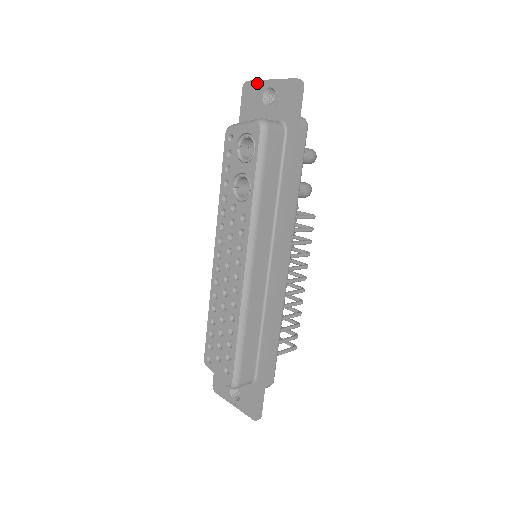
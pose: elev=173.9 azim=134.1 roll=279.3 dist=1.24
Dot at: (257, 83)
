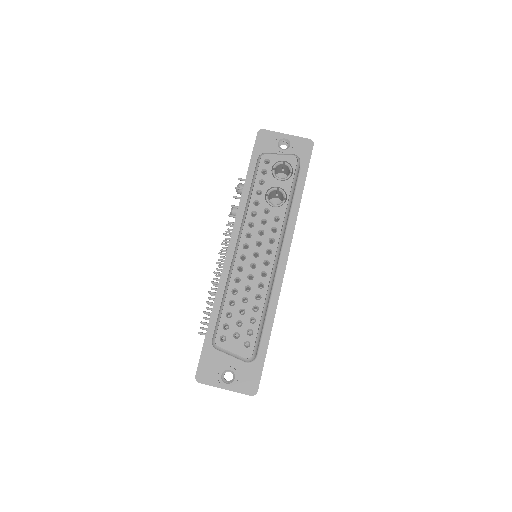
Dot at: (273, 133)
